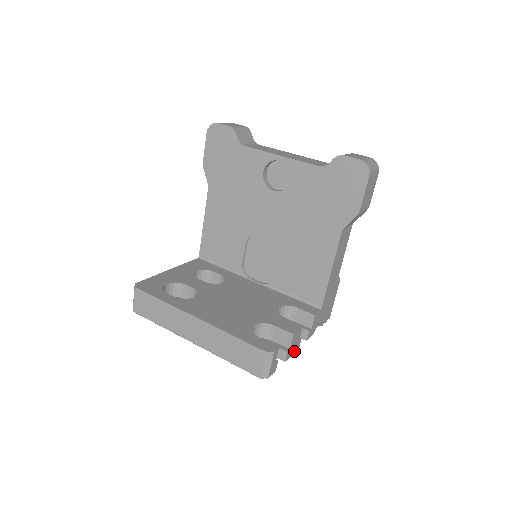
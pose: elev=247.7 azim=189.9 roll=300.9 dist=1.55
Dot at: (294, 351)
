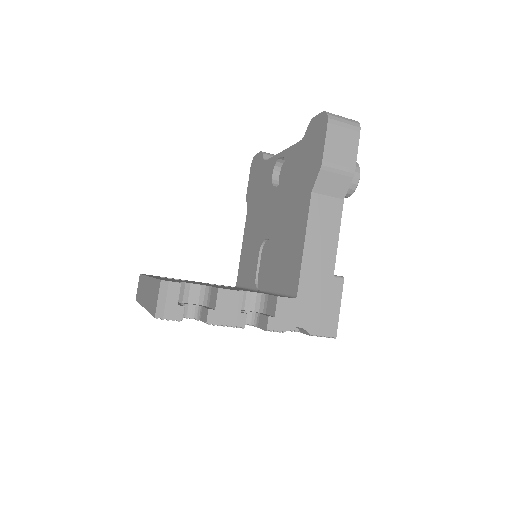
Dot at: (231, 324)
